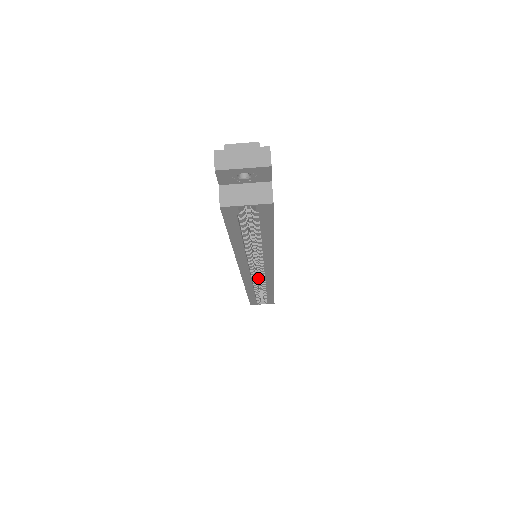
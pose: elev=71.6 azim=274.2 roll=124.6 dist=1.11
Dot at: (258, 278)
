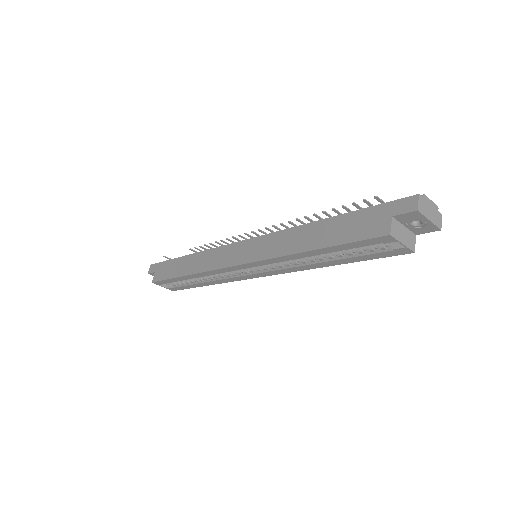
Dot at: occluded
